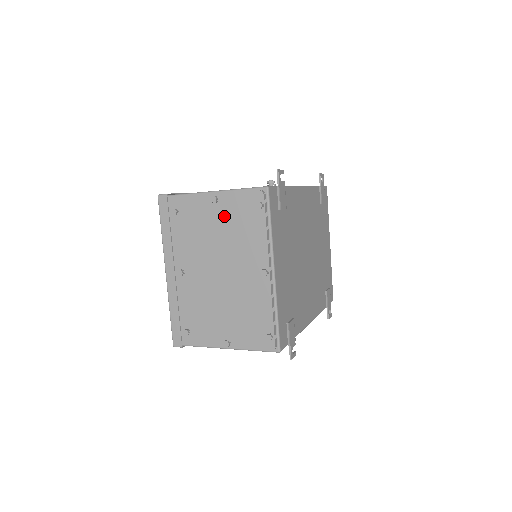
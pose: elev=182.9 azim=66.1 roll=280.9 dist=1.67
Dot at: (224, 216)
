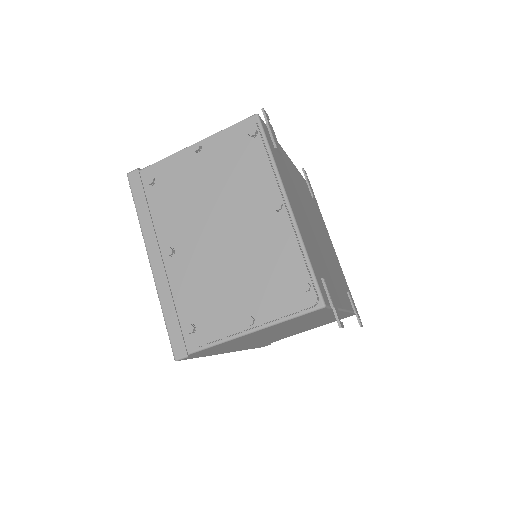
Dot at: (212, 162)
